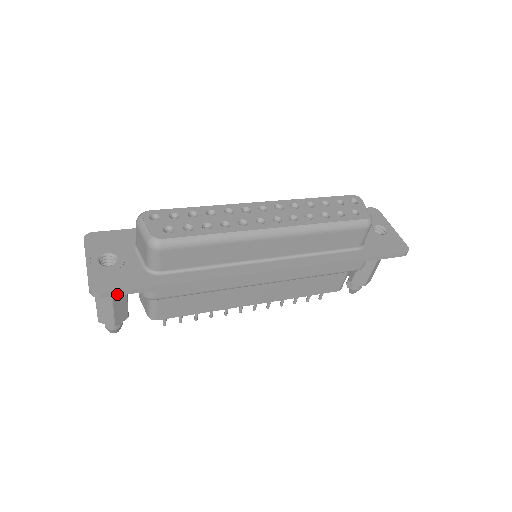
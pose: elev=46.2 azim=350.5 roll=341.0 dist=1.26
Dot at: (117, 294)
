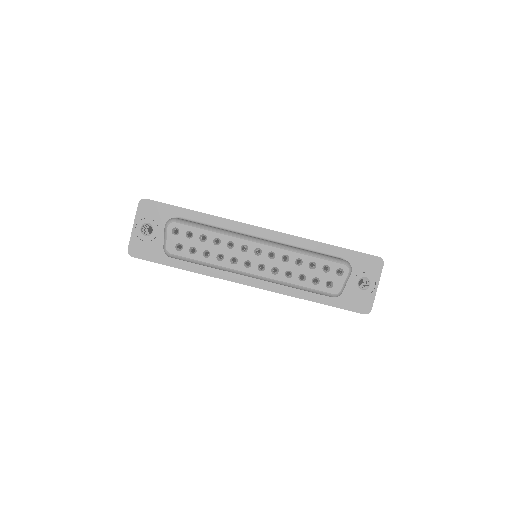
Dot at: (143, 259)
